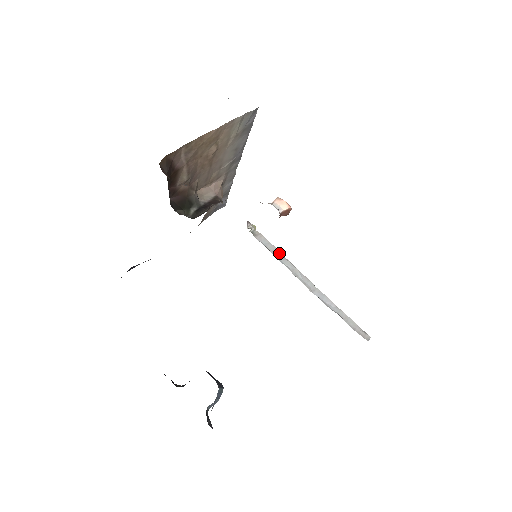
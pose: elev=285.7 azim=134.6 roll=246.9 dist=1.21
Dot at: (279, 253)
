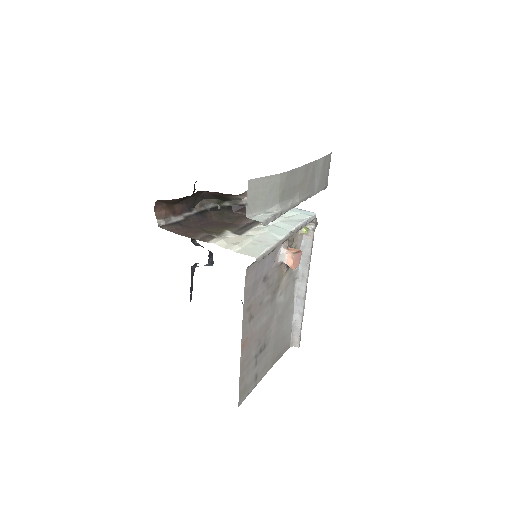
Dot at: (308, 259)
